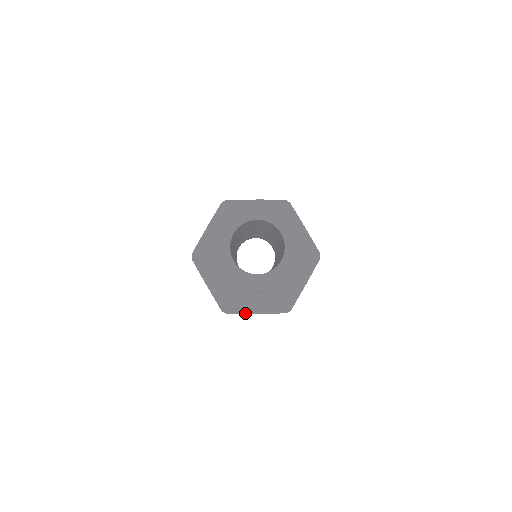
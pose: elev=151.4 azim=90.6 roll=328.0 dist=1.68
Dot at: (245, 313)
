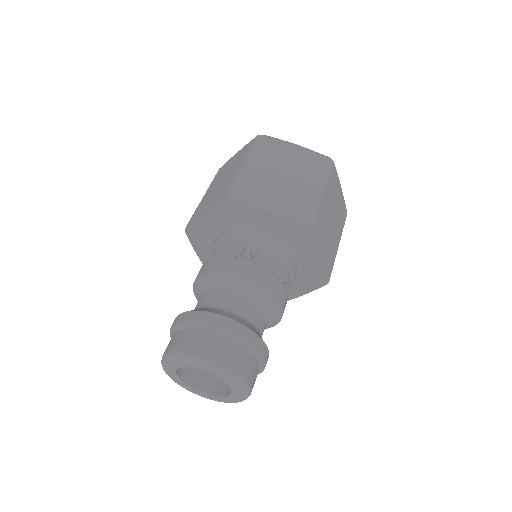
Dot at: occluded
